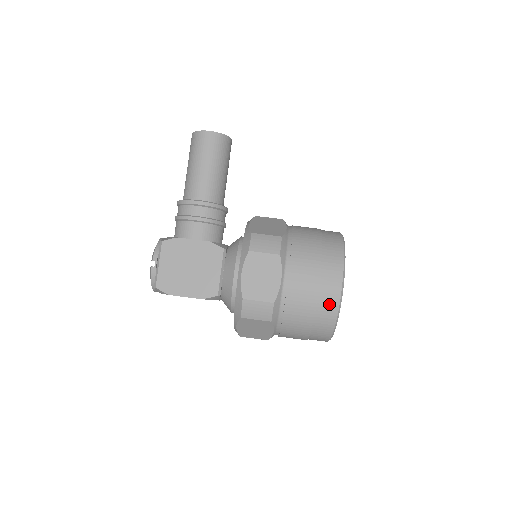
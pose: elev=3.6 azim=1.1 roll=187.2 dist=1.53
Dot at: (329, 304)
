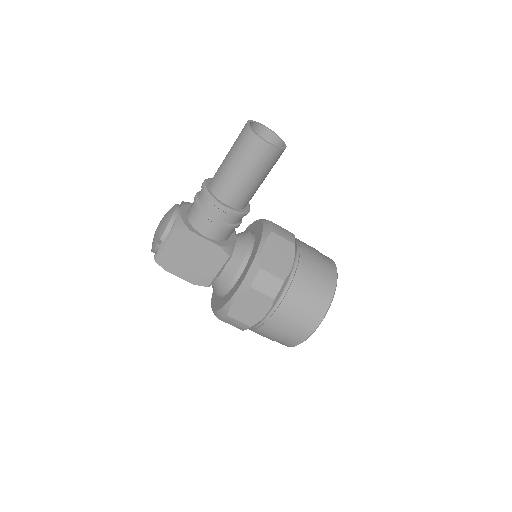
Dot at: (294, 340)
